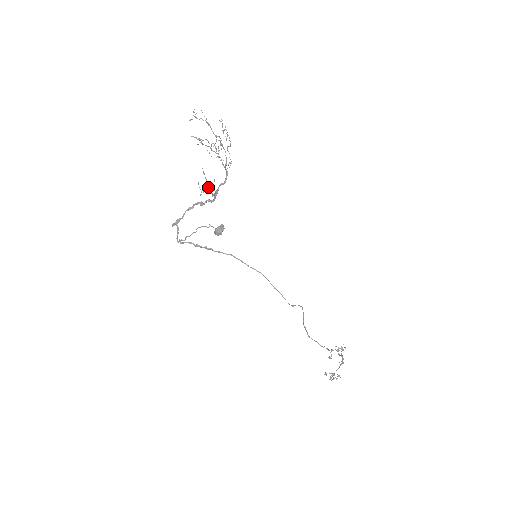
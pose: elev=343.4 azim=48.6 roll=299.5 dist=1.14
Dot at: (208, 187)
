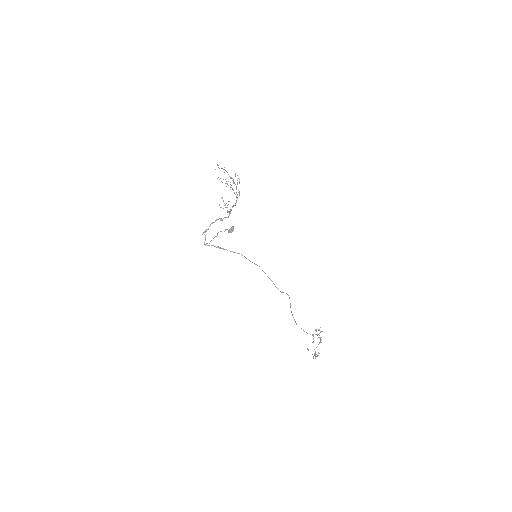
Dot at: (225, 205)
